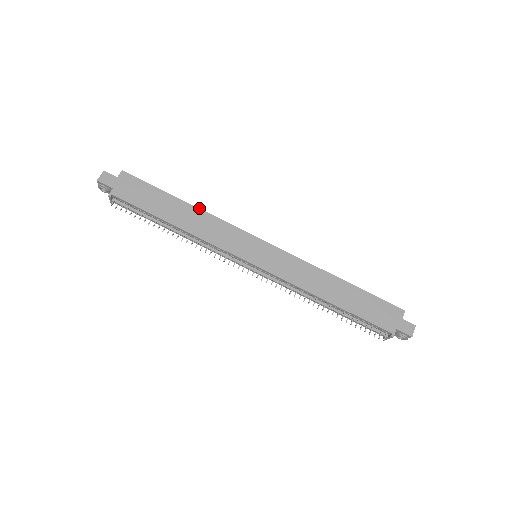
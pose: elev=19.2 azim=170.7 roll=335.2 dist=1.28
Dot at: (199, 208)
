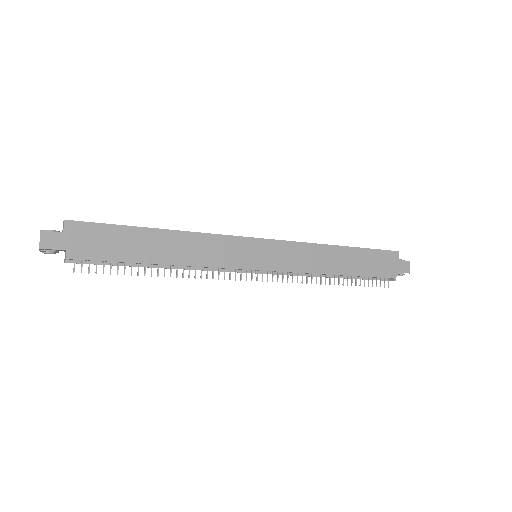
Dot at: occluded
